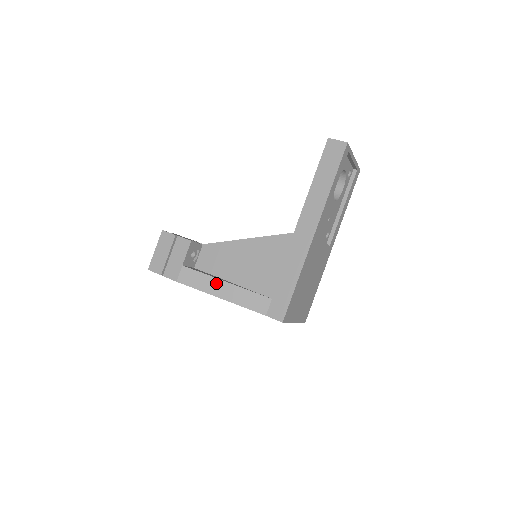
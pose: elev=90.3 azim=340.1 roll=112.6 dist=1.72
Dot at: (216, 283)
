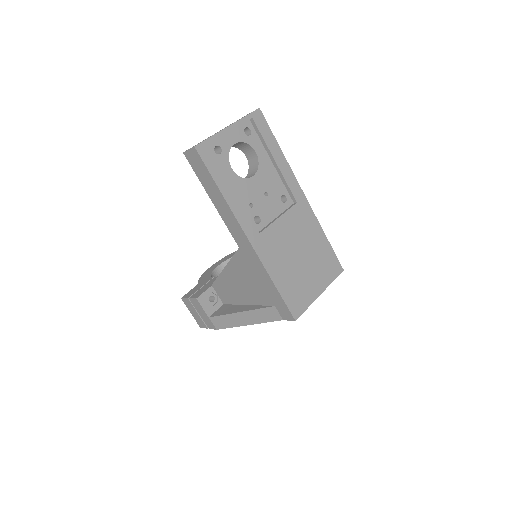
Dot at: (235, 317)
